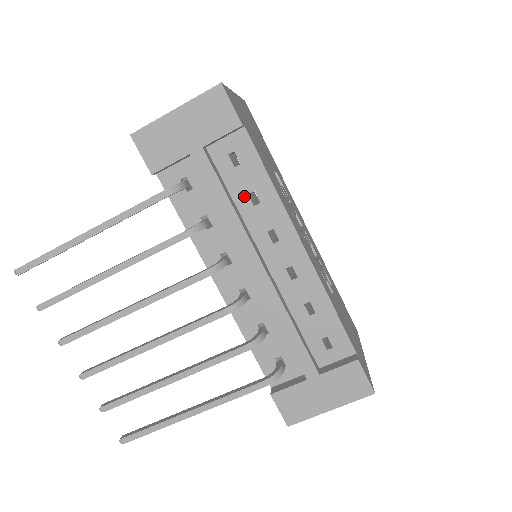
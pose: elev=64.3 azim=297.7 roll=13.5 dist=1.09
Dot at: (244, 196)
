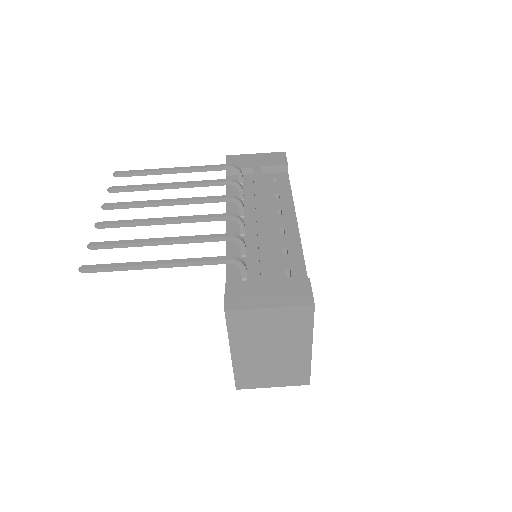
Dot at: (272, 194)
